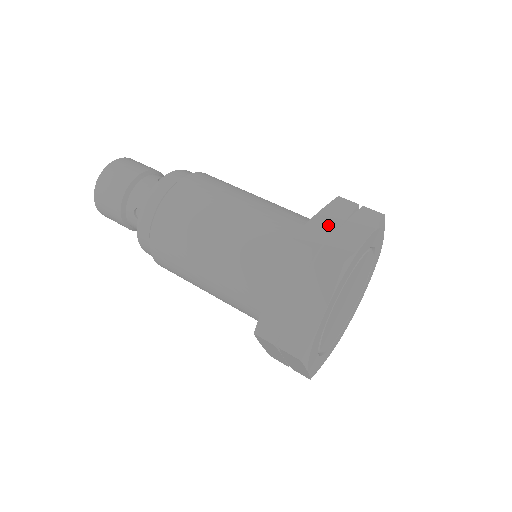
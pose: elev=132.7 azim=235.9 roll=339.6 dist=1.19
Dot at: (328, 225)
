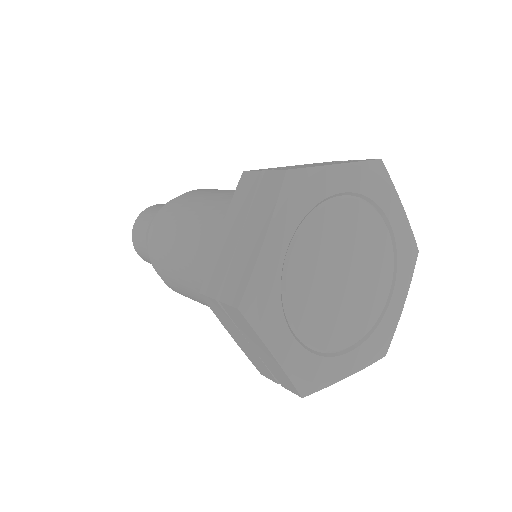
Dot at: occluded
